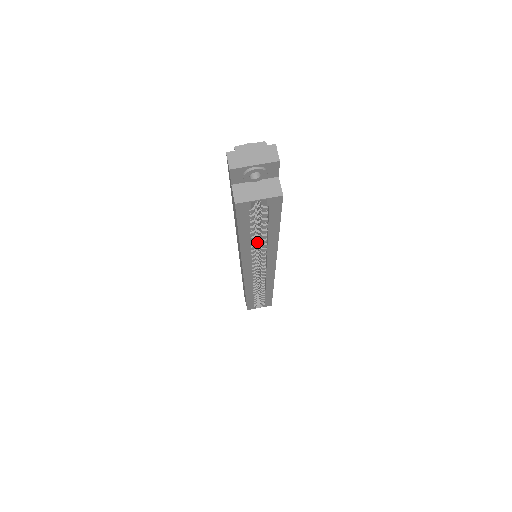
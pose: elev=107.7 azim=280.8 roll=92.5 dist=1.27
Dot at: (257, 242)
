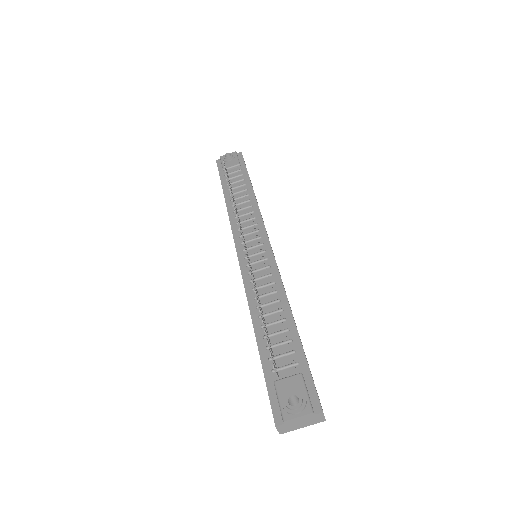
Dot at: occluded
